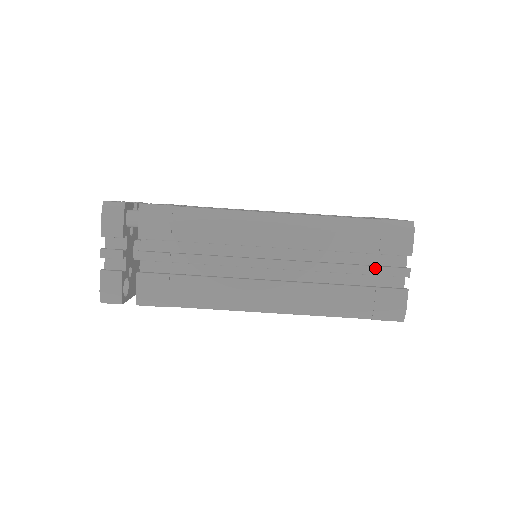
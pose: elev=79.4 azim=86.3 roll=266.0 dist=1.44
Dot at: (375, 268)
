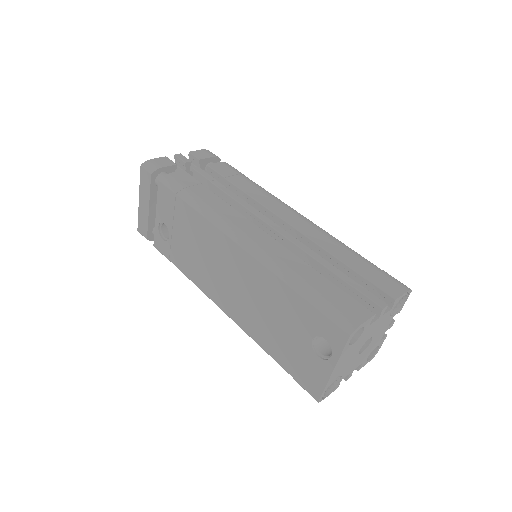
Dot at: (355, 283)
